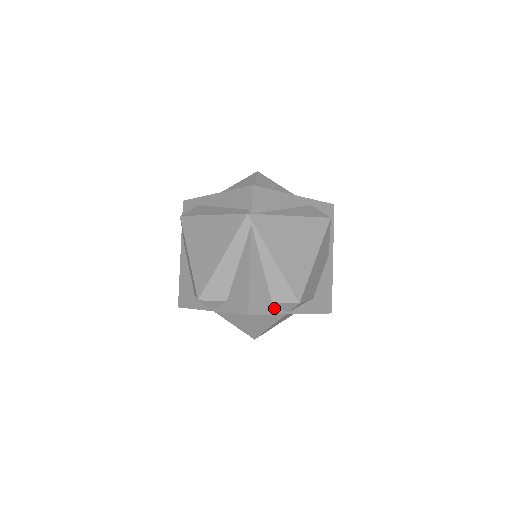
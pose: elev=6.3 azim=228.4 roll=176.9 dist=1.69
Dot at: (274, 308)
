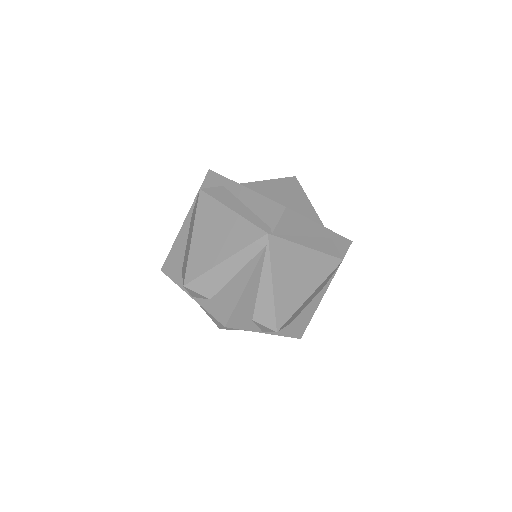
Dot at: (252, 325)
